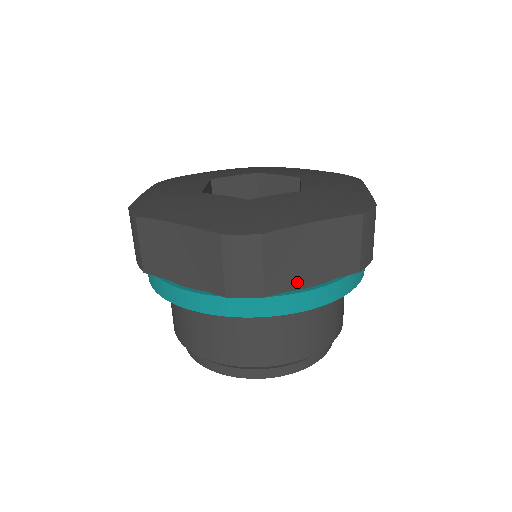
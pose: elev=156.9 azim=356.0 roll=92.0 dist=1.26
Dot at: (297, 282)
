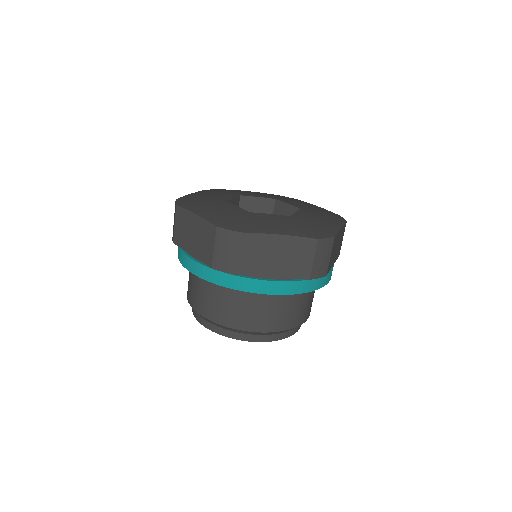
Dot at: occluded
